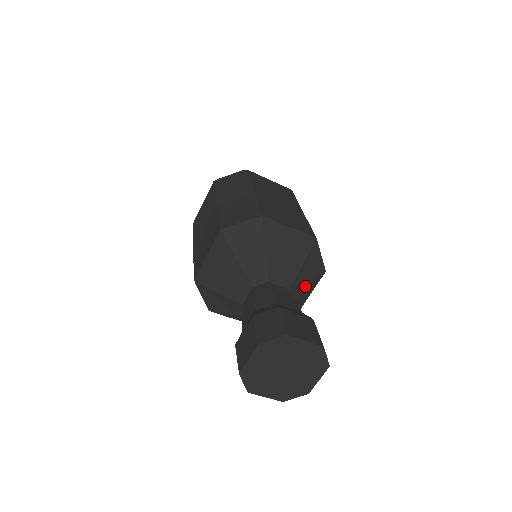
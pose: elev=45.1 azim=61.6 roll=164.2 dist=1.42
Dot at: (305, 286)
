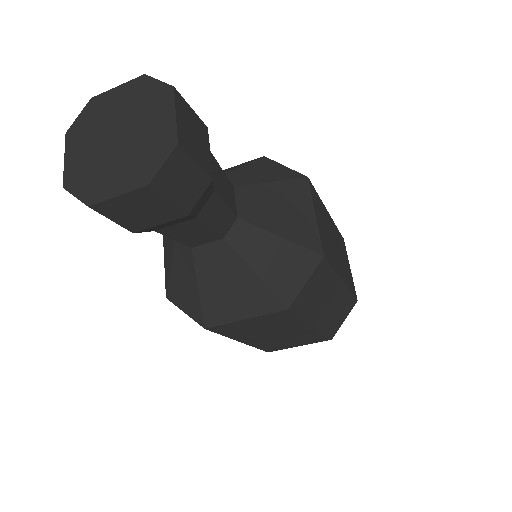
Dot at: (258, 181)
